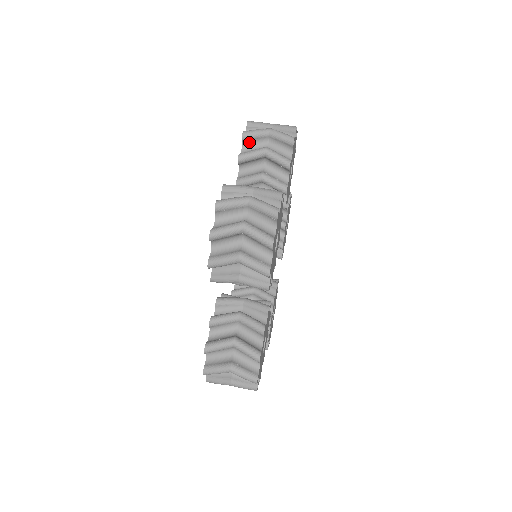
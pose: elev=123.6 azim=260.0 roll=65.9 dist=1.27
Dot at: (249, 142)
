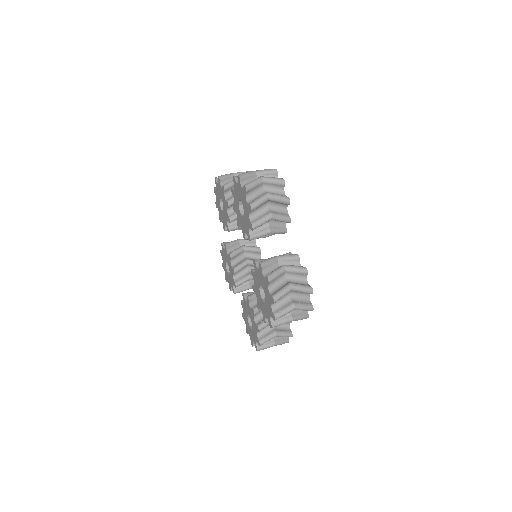
Dot at: (254, 209)
